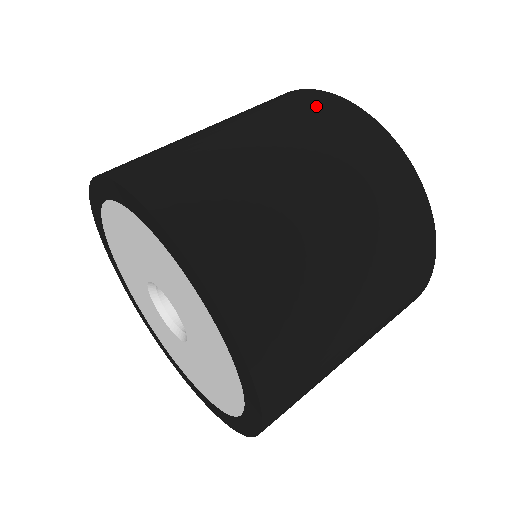
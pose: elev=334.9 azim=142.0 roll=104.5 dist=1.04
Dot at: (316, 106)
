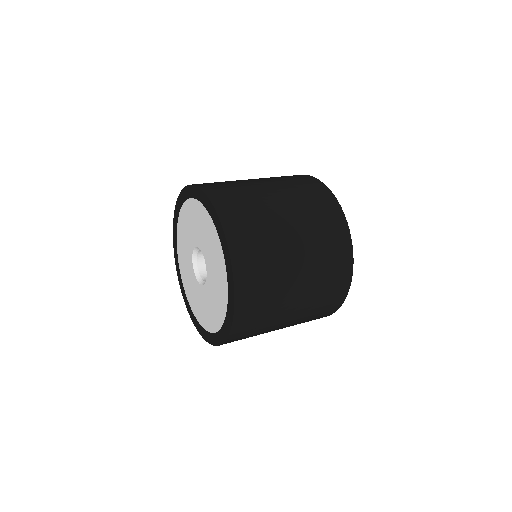
Dot at: (292, 176)
